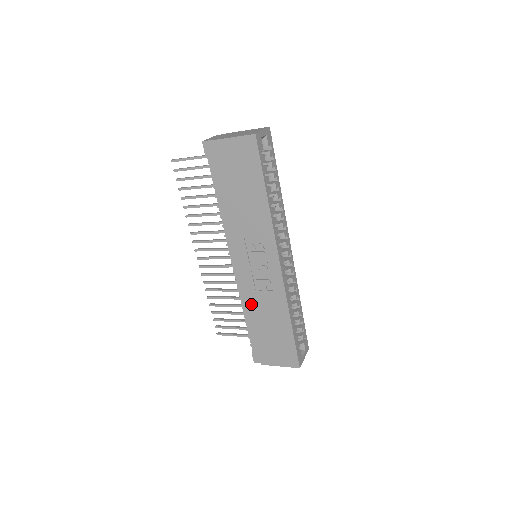
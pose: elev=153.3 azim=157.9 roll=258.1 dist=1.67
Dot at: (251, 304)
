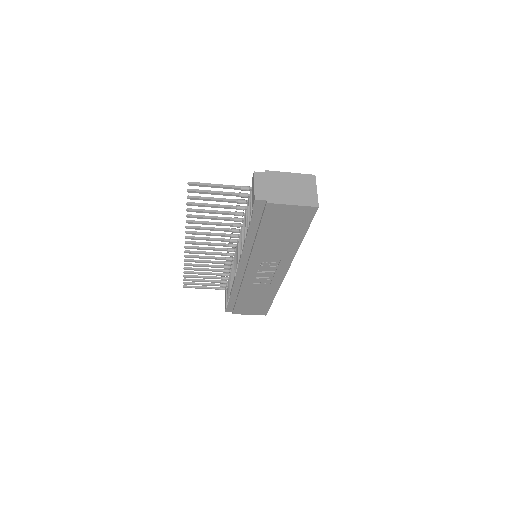
Dot at: (244, 289)
